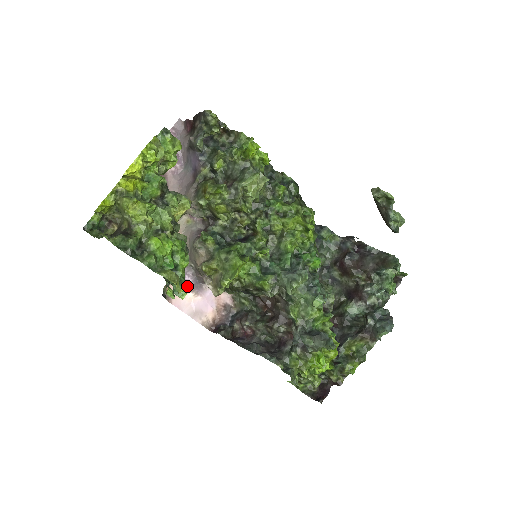
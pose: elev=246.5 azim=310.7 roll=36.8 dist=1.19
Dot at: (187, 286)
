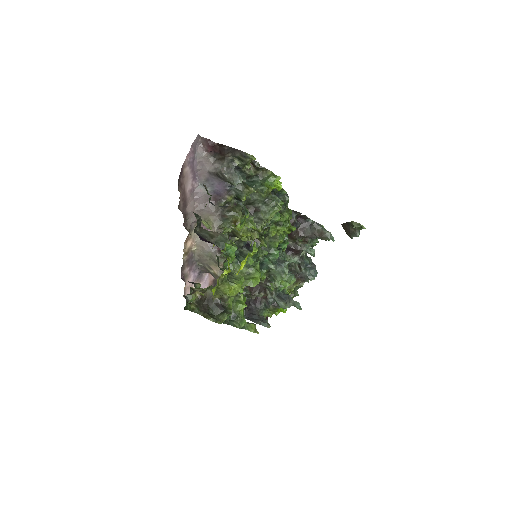
Dot at: (194, 280)
